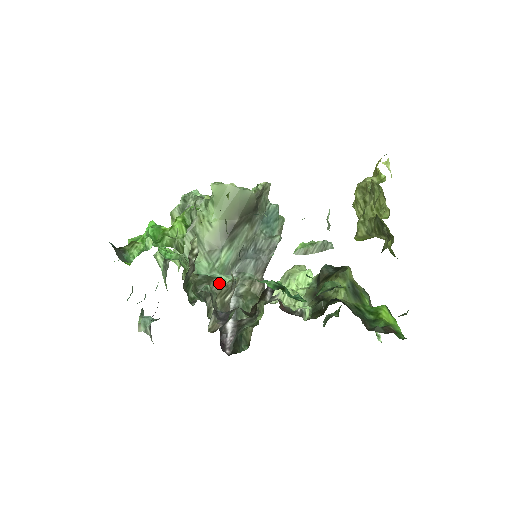
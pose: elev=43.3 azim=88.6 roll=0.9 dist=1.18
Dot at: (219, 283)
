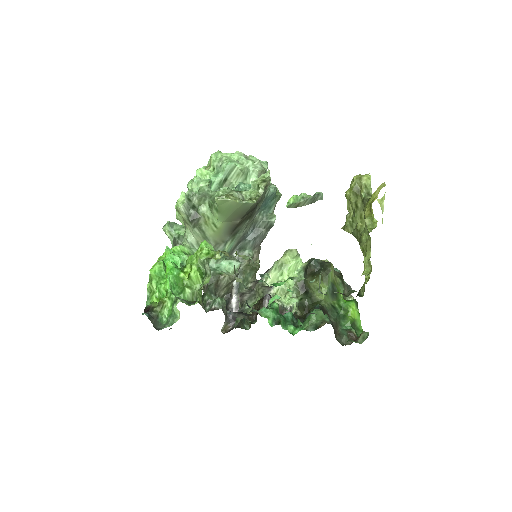
Dot at: (226, 279)
